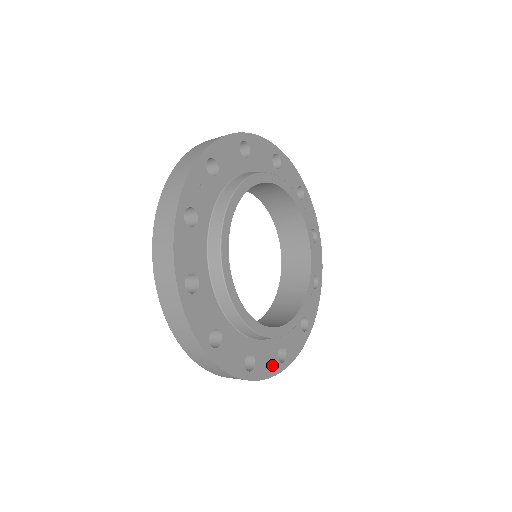
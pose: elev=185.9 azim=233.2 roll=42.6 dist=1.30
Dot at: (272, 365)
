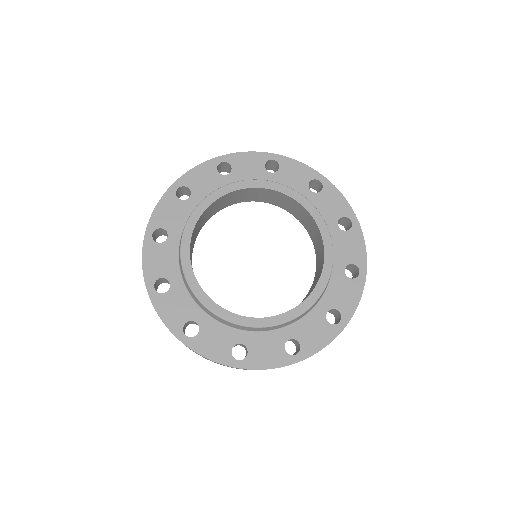
Dot at: (324, 333)
